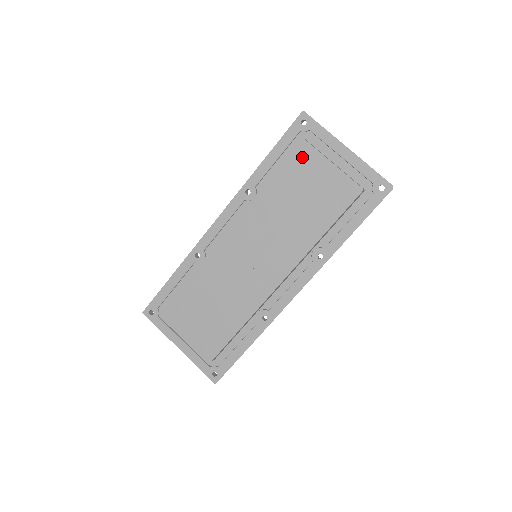
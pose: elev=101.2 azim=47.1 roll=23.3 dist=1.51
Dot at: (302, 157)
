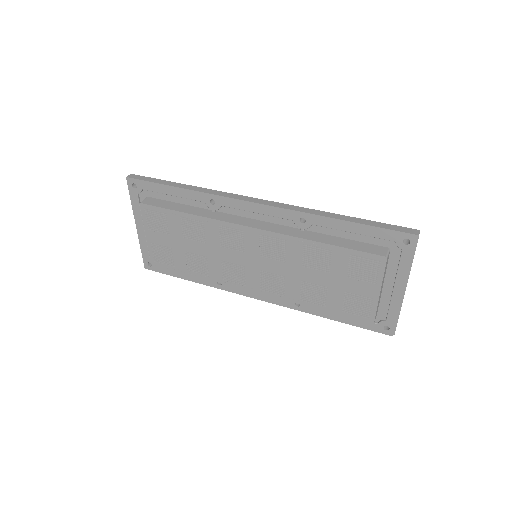
Dot at: (368, 264)
